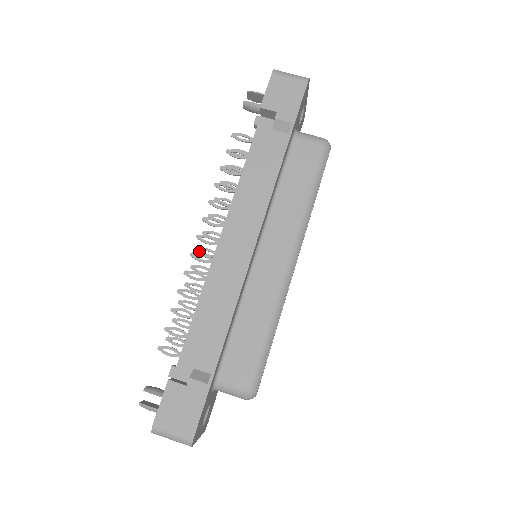
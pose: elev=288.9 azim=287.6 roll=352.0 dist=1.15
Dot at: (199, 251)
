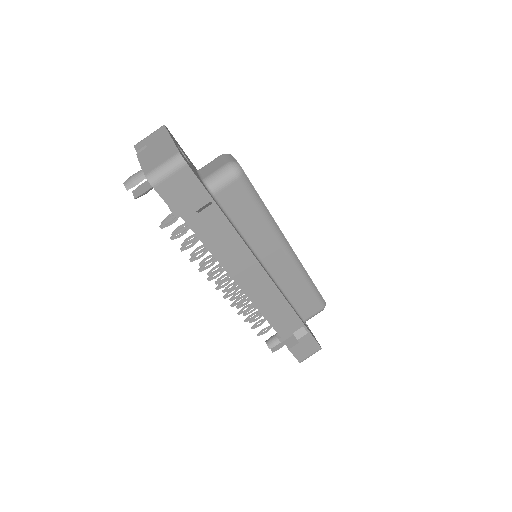
Dot at: (218, 283)
